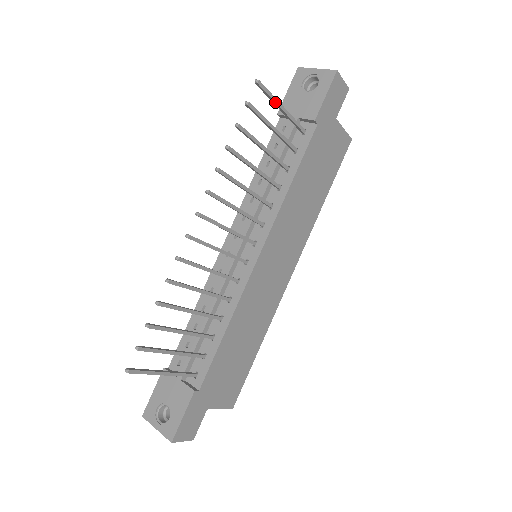
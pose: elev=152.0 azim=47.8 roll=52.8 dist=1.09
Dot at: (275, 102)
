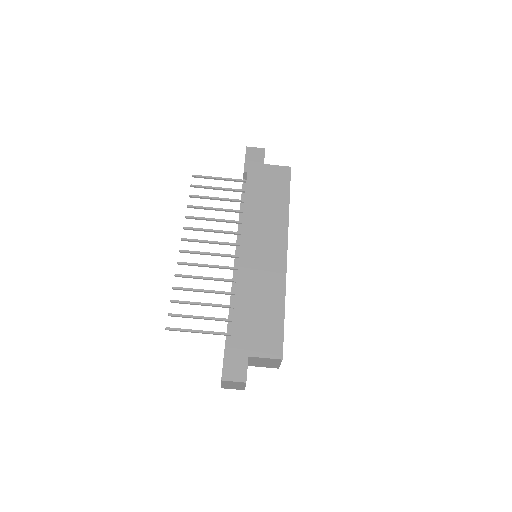
Dot at: (211, 178)
